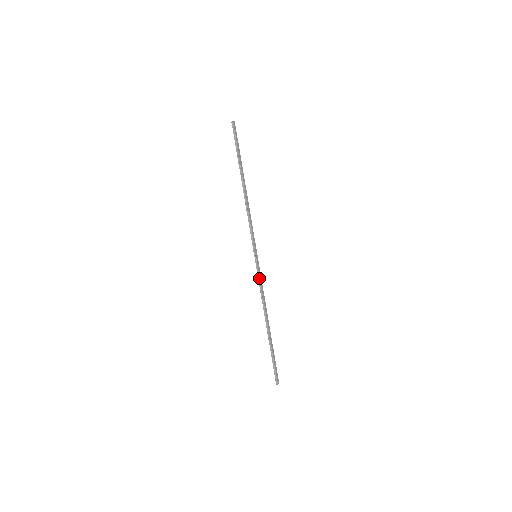
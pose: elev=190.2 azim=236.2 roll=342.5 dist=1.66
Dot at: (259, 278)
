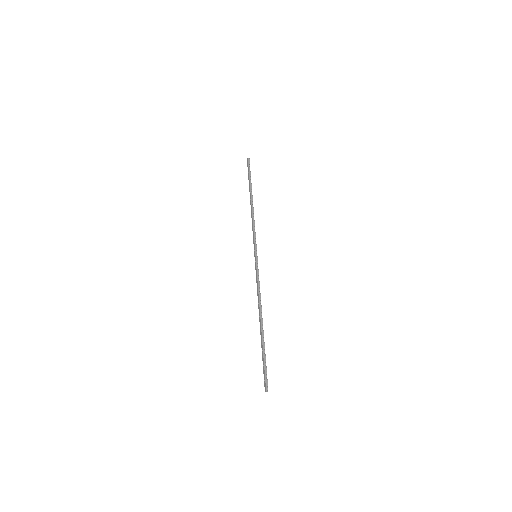
Dot at: (258, 274)
